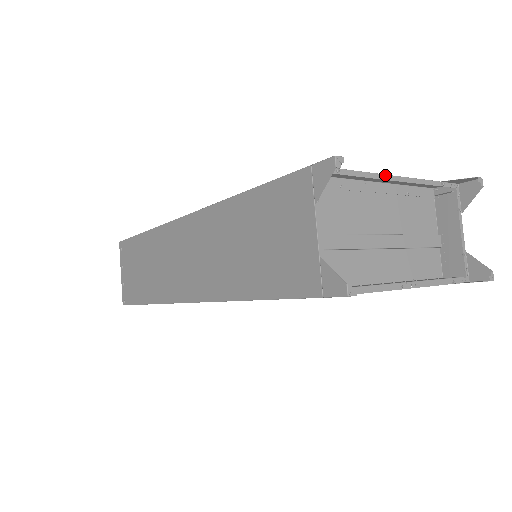
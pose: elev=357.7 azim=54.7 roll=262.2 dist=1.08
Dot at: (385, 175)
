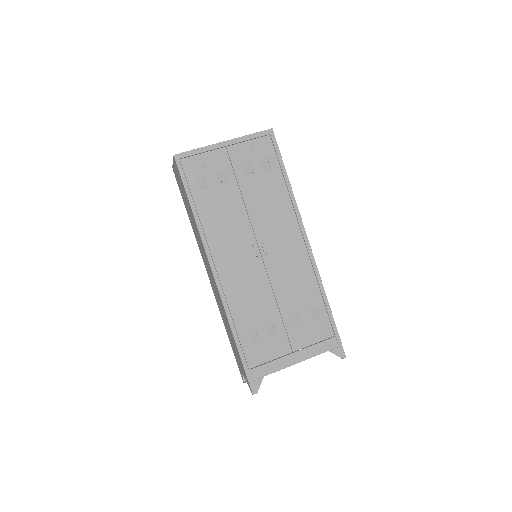
Dot at: occluded
